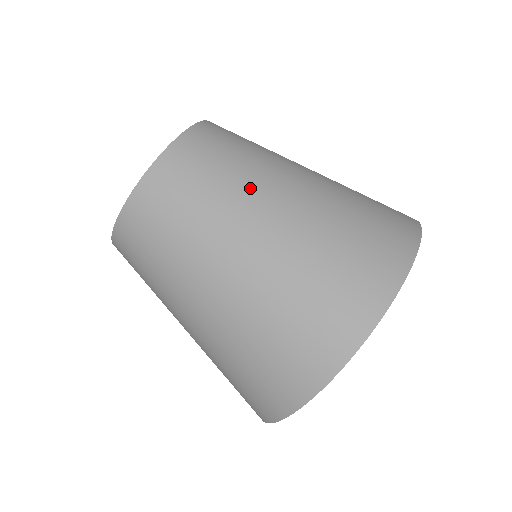
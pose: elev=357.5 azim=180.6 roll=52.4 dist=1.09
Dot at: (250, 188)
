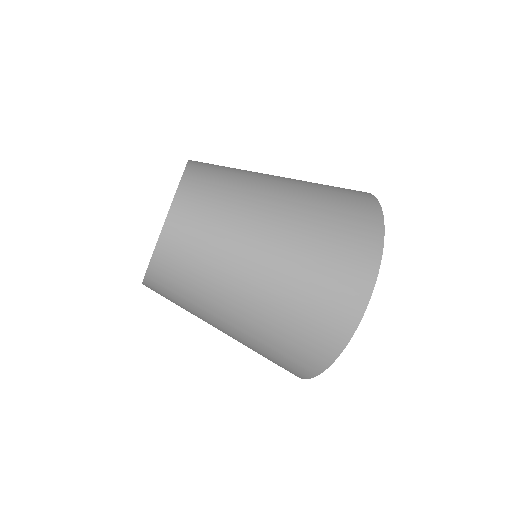
Dot at: (257, 186)
